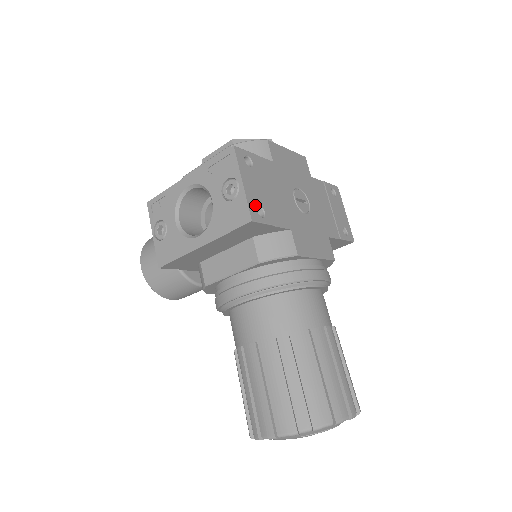
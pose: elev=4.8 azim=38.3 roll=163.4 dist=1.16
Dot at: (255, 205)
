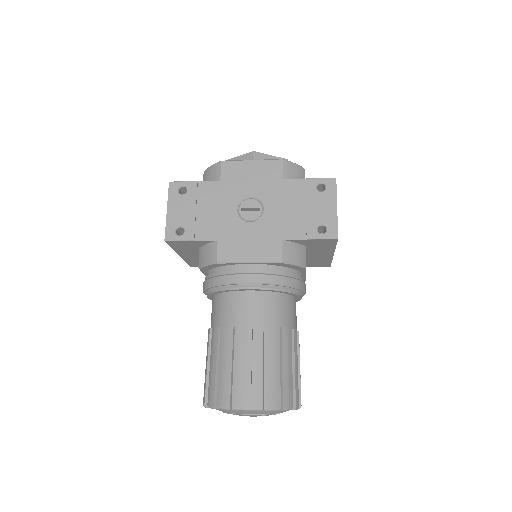
Dot at: (174, 227)
